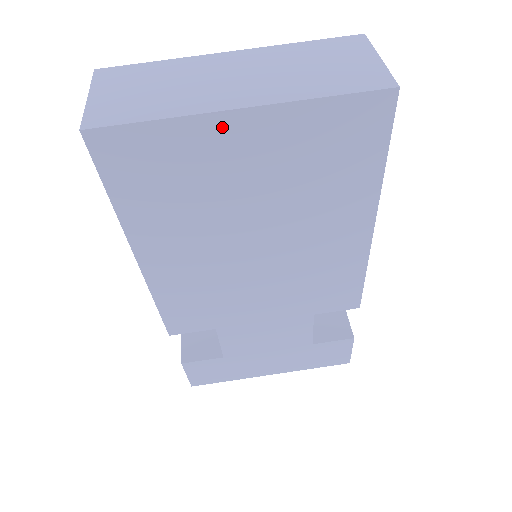
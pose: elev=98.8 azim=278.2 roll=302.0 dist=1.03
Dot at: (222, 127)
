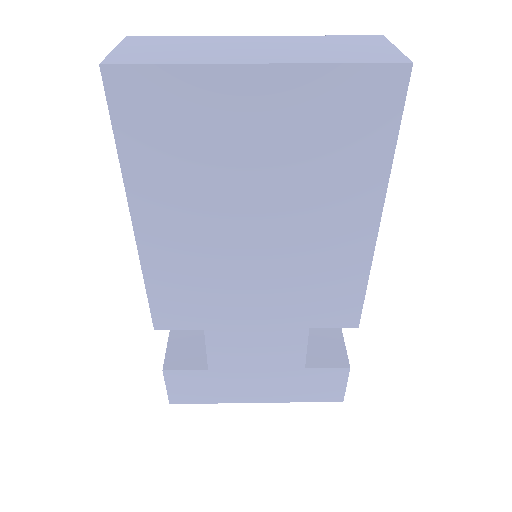
Dot at: (236, 82)
